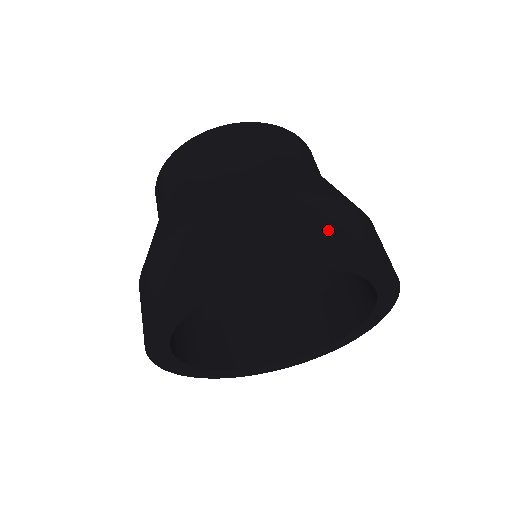
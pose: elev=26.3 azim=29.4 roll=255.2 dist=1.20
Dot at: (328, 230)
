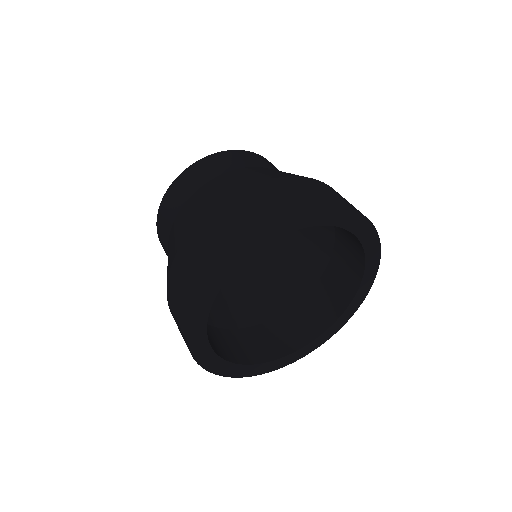
Dot at: (270, 205)
